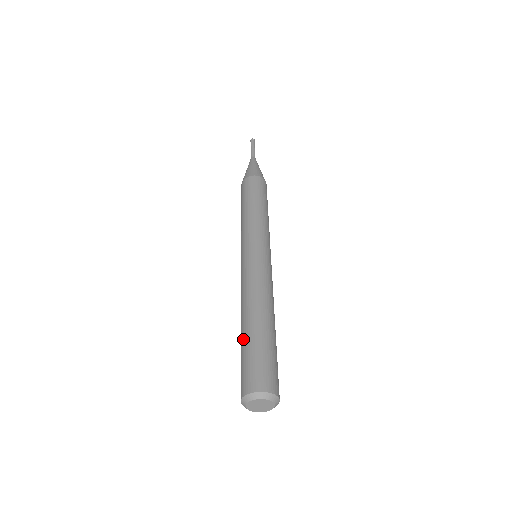
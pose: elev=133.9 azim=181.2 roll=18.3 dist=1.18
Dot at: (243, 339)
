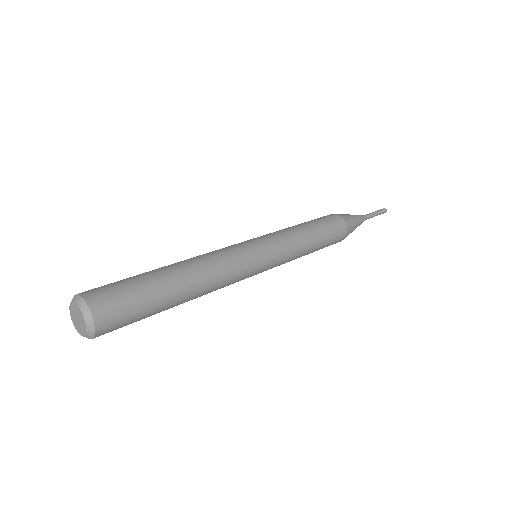
Dot at: occluded
